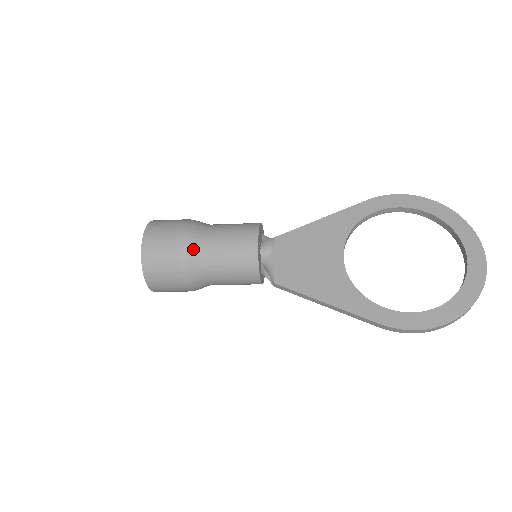
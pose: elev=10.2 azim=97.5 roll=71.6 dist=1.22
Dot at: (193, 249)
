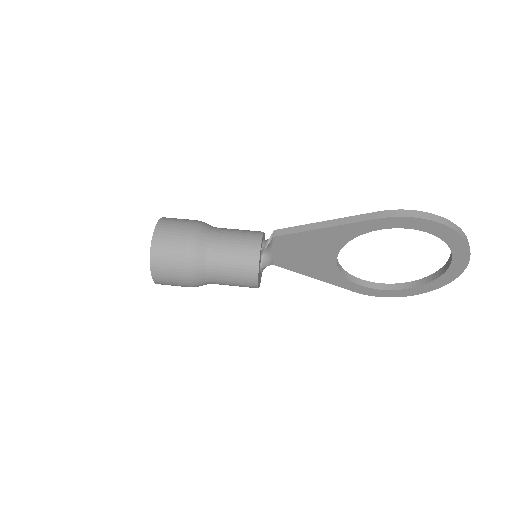
Dot at: (201, 285)
